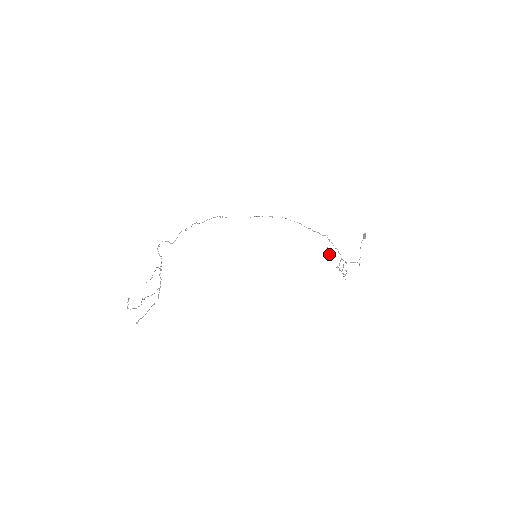
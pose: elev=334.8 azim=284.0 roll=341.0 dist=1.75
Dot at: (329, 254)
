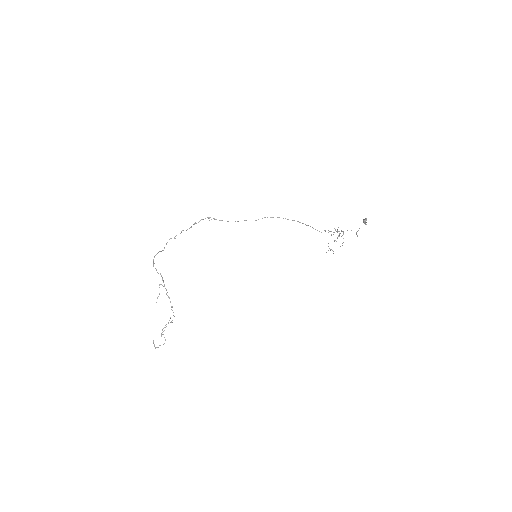
Dot at: (330, 250)
